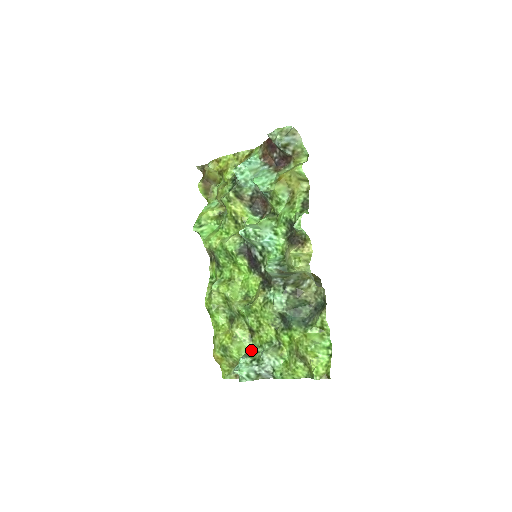
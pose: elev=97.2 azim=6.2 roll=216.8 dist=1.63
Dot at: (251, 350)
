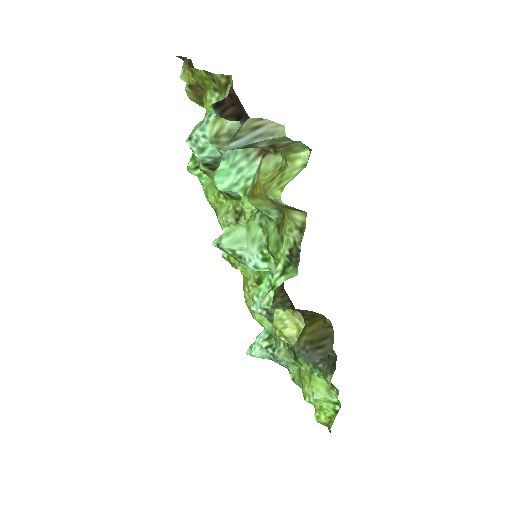
Dot at: occluded
